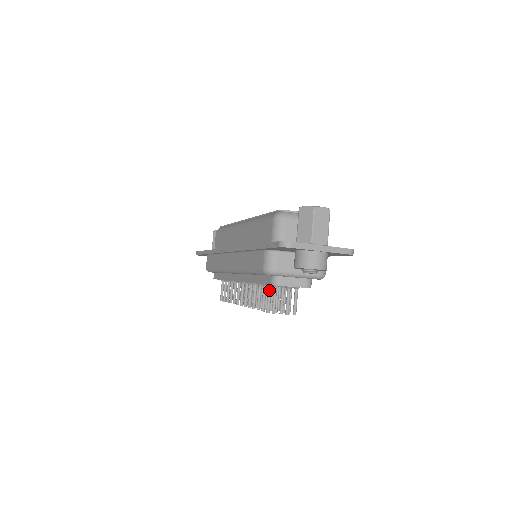
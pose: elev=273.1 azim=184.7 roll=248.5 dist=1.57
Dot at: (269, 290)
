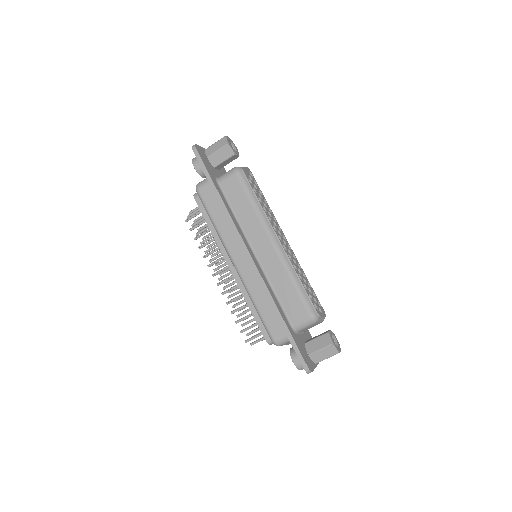
Dot at: occluded
